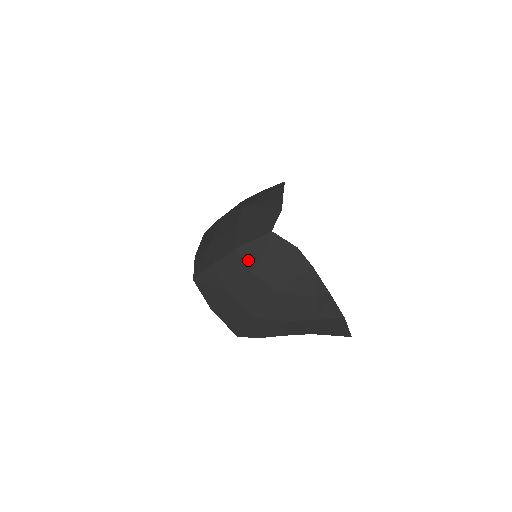
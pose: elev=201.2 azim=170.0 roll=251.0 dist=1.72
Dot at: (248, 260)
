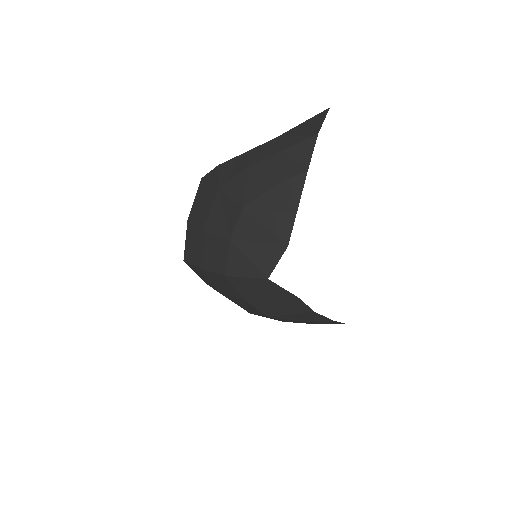
Dot at: (239, 289)
